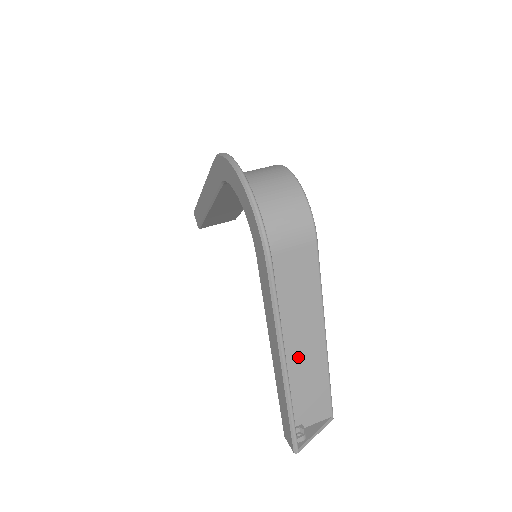
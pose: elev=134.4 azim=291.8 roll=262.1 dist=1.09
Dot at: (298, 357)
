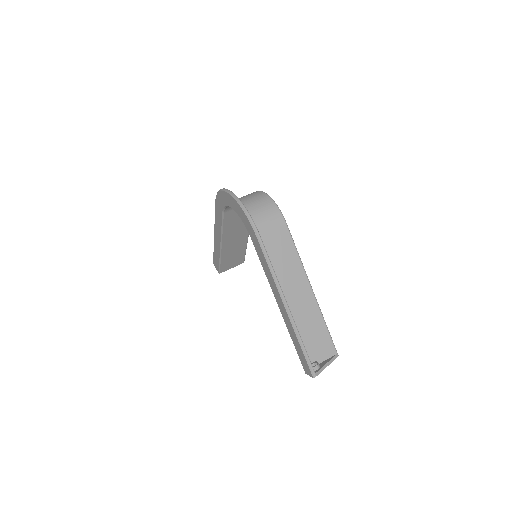
Dot at: (297, 306)
